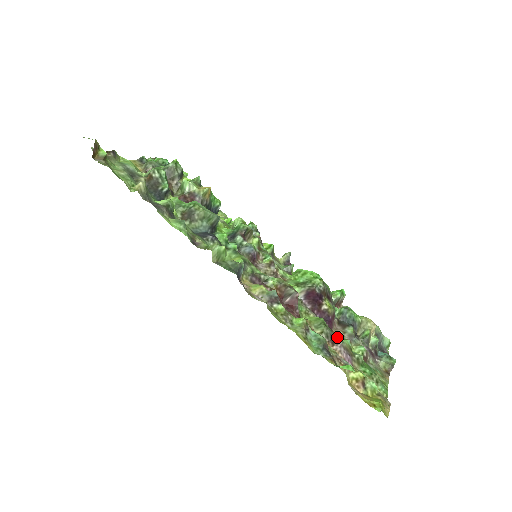
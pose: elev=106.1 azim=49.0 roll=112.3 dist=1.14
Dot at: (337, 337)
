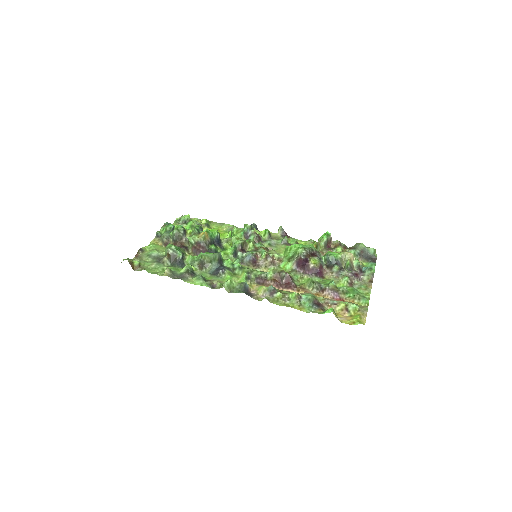
Dot at: (324, 285)
